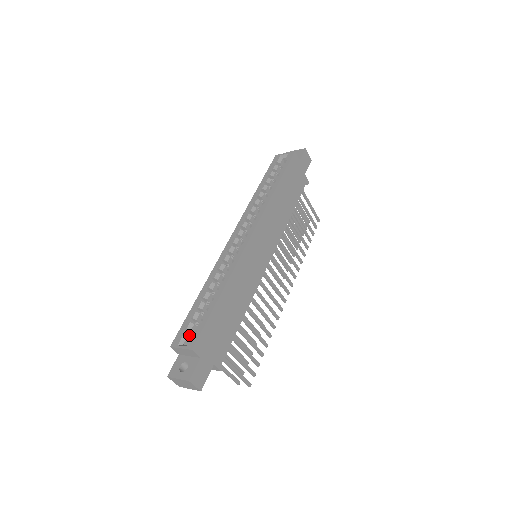
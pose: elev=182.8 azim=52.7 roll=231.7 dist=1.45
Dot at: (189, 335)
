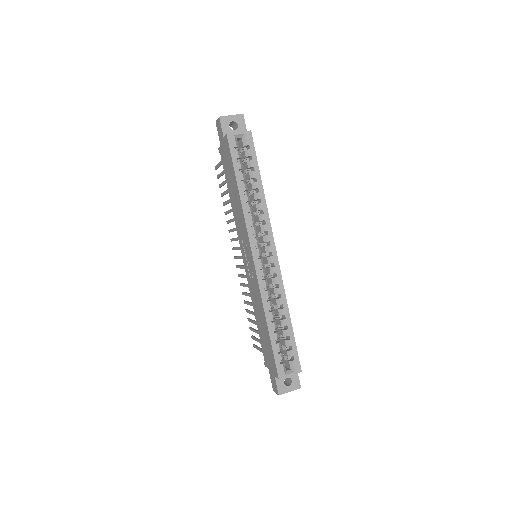
Dot at: (282, 361)
